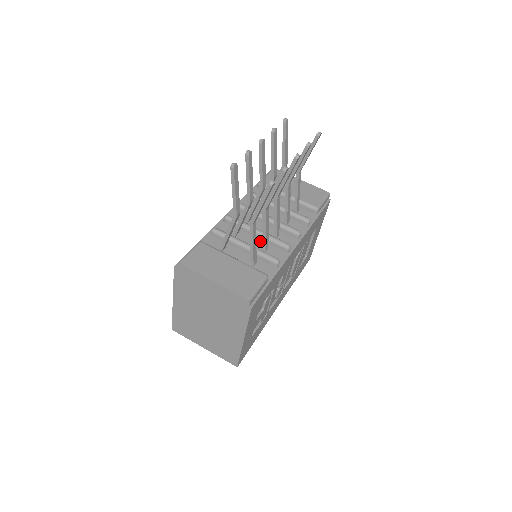
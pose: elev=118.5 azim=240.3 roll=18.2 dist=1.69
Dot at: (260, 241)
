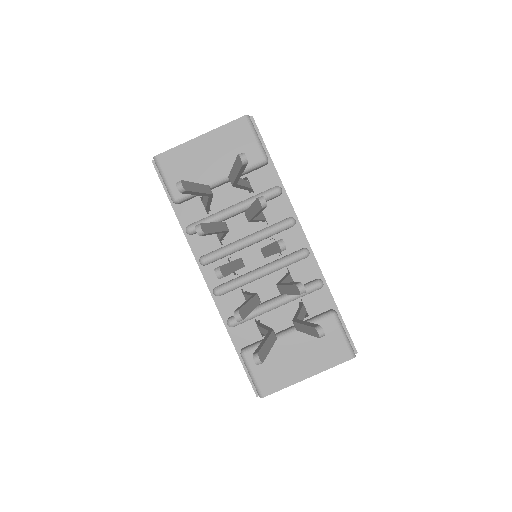
Dot at: (273, 275)
